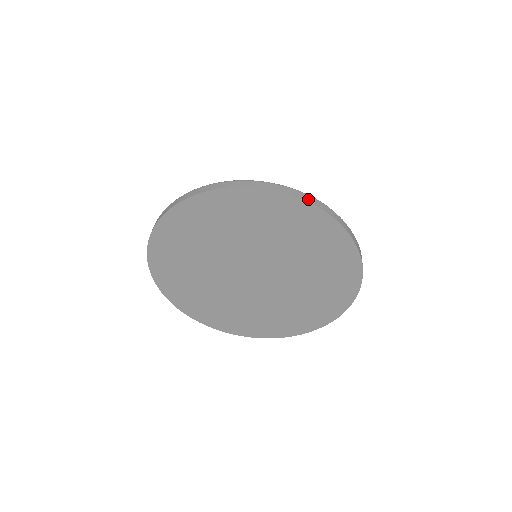
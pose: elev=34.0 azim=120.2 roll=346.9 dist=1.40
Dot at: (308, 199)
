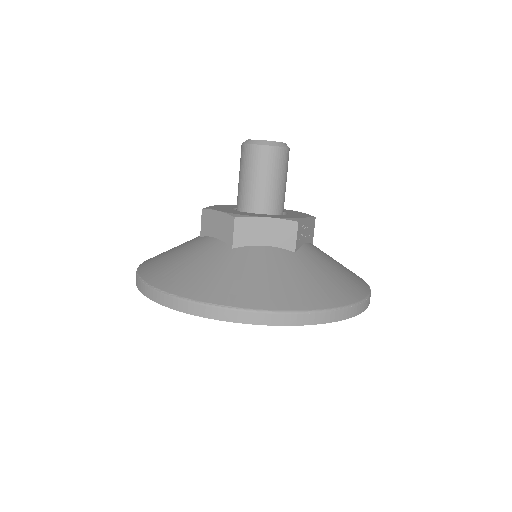
Dot at: (367, 306)
